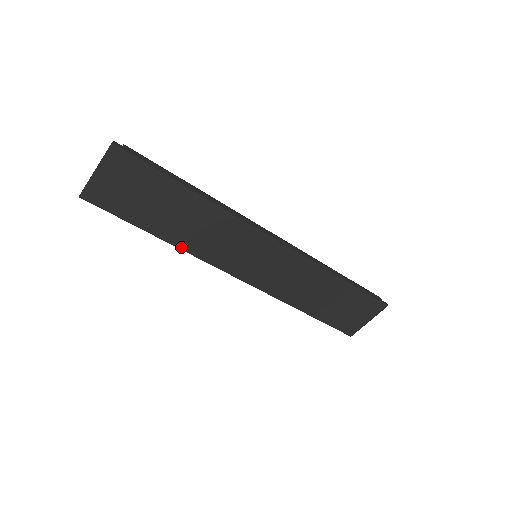
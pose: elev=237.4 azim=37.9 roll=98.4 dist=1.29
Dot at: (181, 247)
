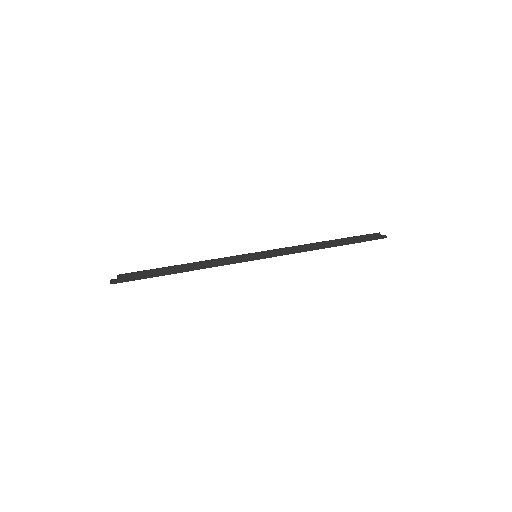
Dot at: occluded
